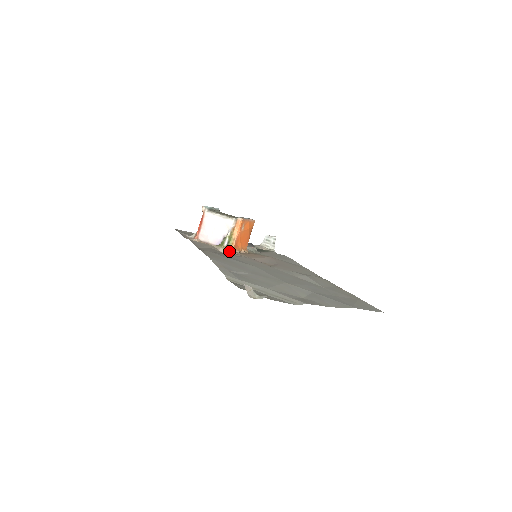
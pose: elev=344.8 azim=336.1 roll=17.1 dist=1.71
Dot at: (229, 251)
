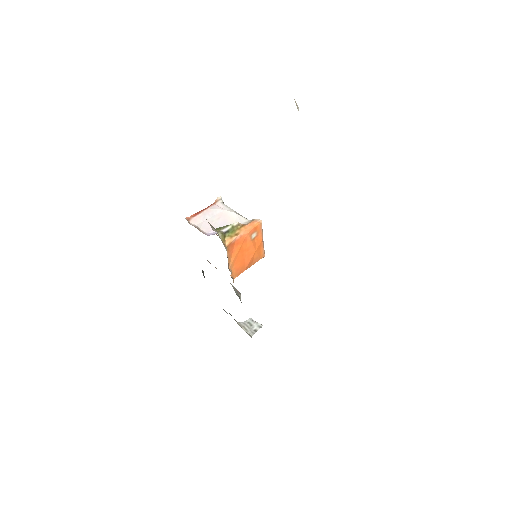
Dot at: (222, 239)
